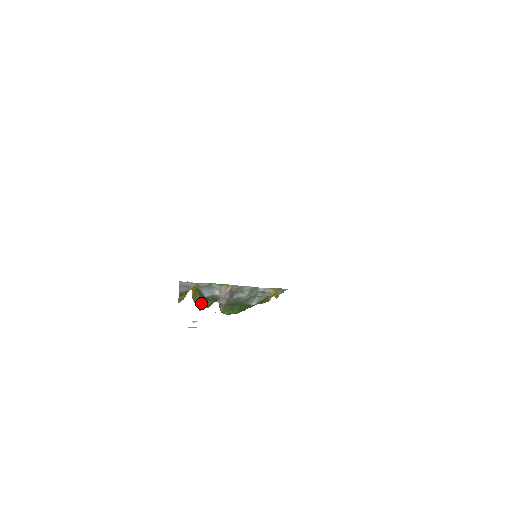
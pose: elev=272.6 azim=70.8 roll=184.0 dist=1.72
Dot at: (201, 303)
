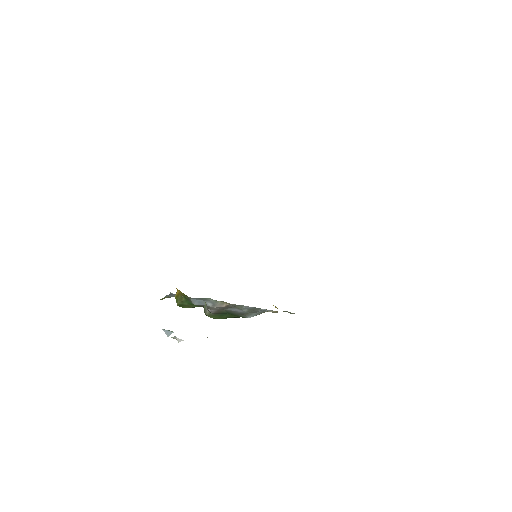
Dot at: (185, 305)
